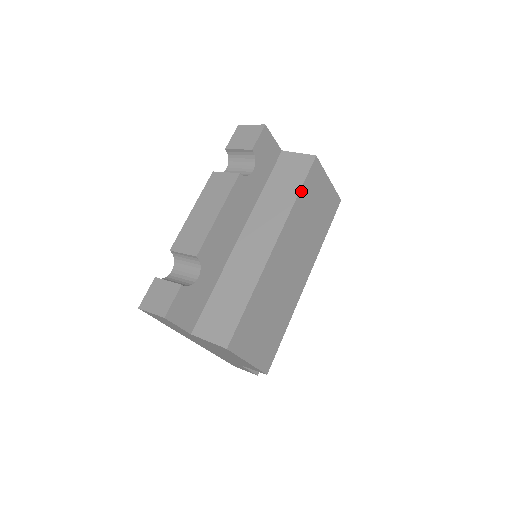
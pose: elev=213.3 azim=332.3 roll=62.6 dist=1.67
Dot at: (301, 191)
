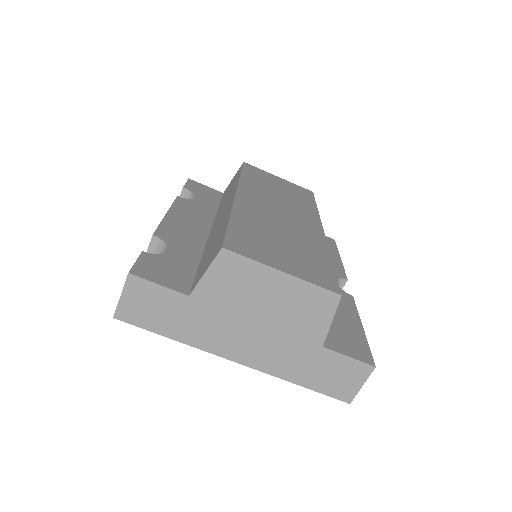
Dot at: (243, 174)
